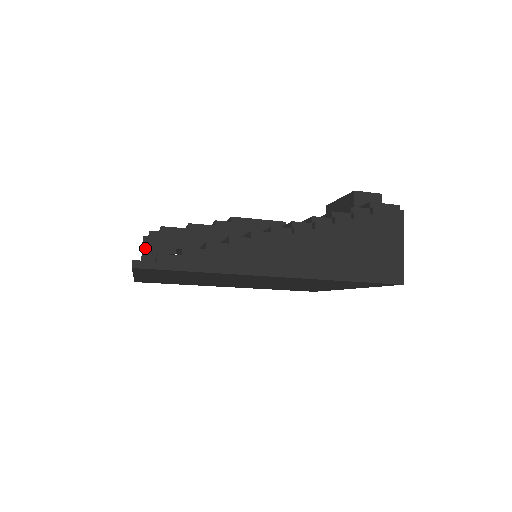
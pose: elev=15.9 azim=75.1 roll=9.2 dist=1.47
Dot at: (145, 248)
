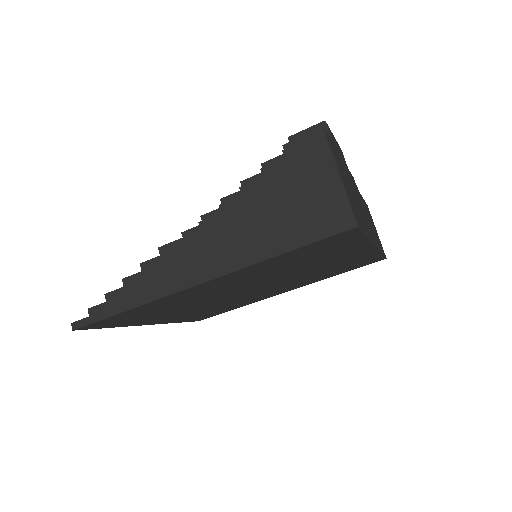
Dot at: occluded
